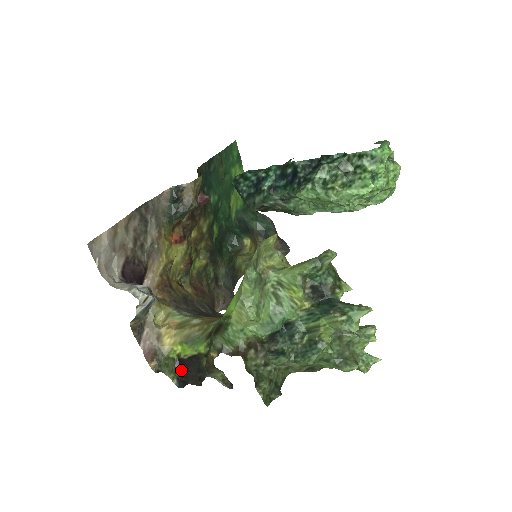
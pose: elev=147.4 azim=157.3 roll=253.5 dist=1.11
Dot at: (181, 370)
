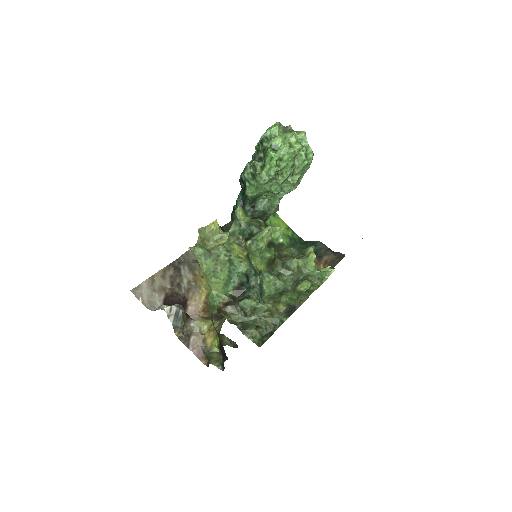
Dot at: occluded
